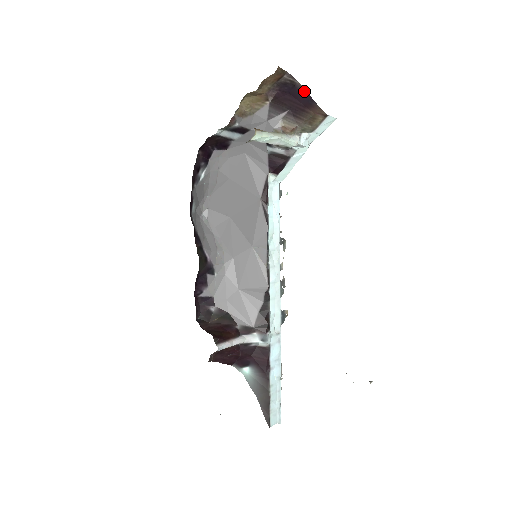
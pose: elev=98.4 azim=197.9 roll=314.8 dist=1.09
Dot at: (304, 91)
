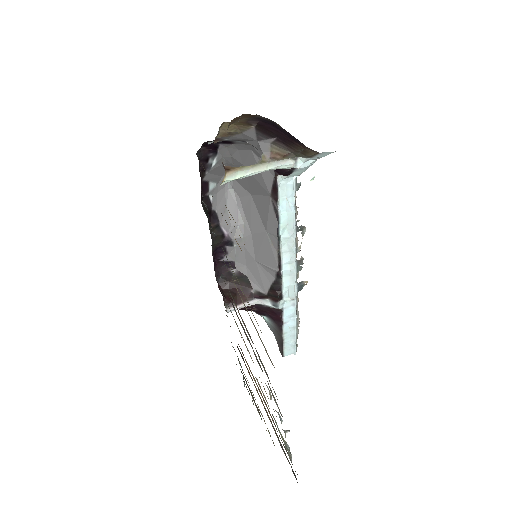
Dot at: (285, 130)
